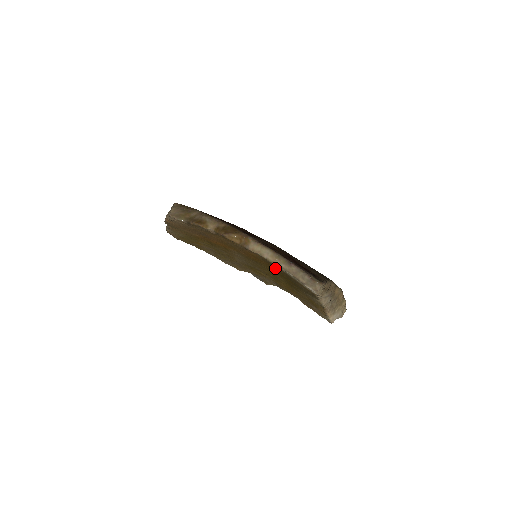
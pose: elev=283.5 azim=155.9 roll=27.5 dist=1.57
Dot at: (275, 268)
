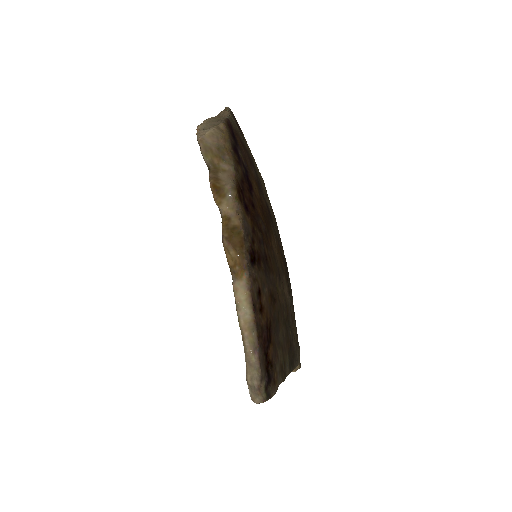
Dot at: occluded
